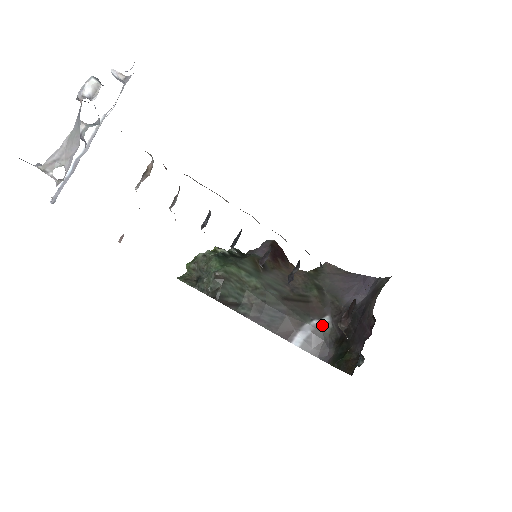
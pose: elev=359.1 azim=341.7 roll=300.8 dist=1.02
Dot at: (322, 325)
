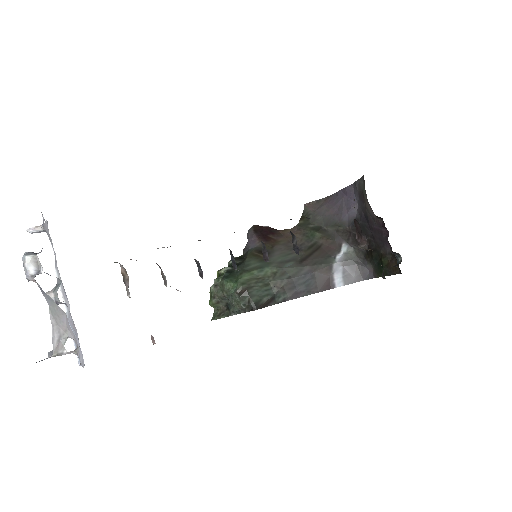
Dot at: (345, 254)
